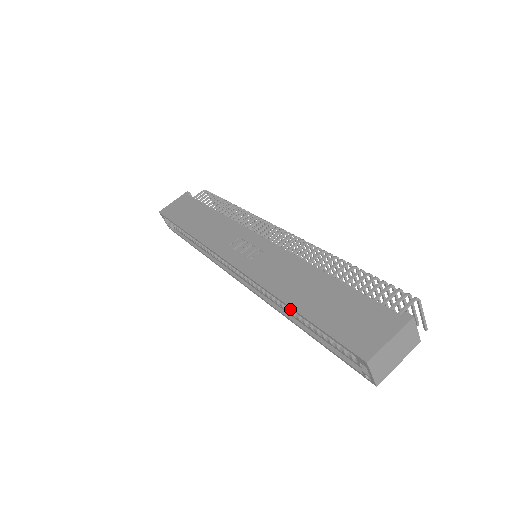
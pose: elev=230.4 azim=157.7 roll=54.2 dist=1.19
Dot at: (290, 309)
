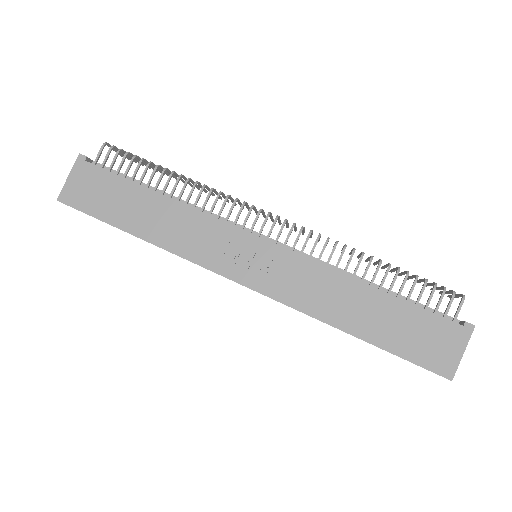
Dot at: occluded
